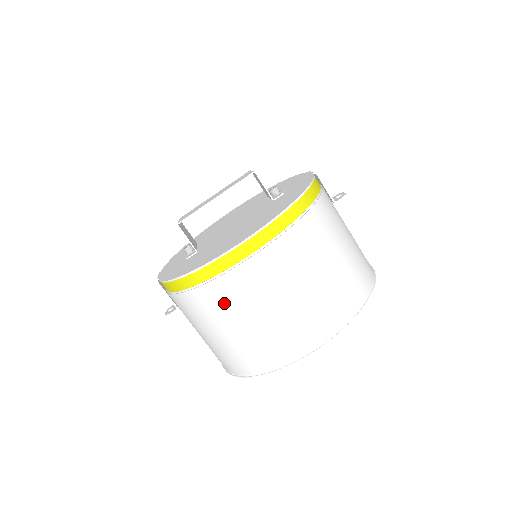
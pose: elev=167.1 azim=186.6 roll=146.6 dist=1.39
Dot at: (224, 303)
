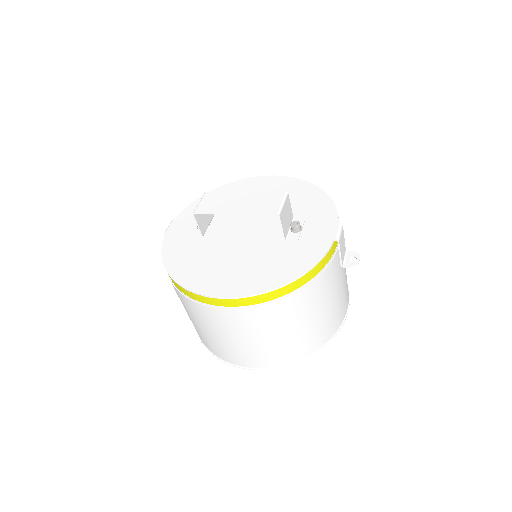
Dot at: (192, 311)
